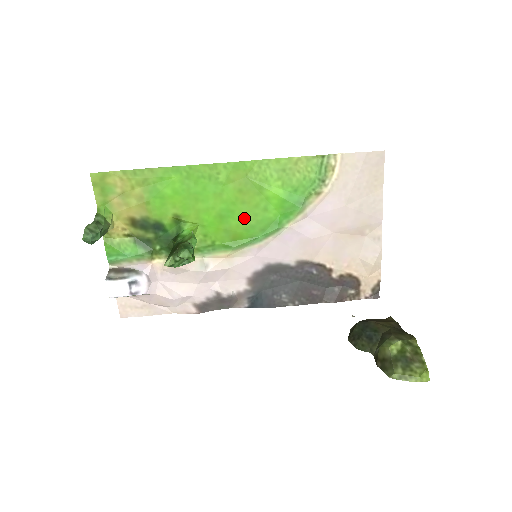
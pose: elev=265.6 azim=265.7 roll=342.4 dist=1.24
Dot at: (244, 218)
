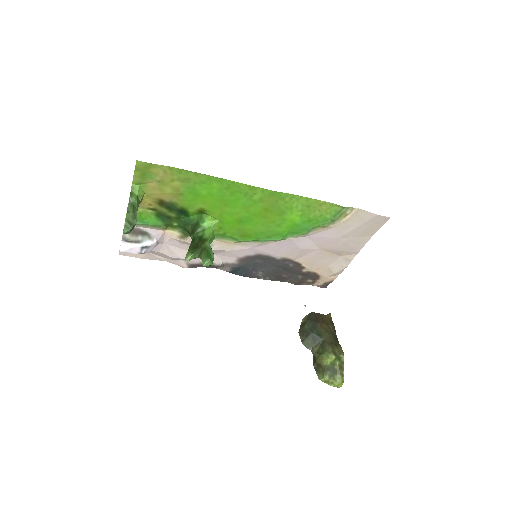
Dot at: (259, 226)
